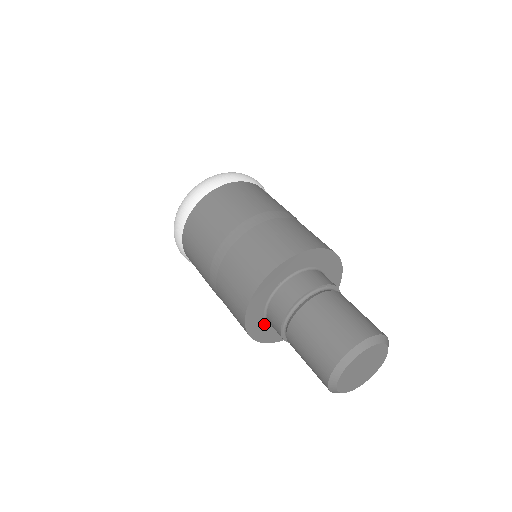
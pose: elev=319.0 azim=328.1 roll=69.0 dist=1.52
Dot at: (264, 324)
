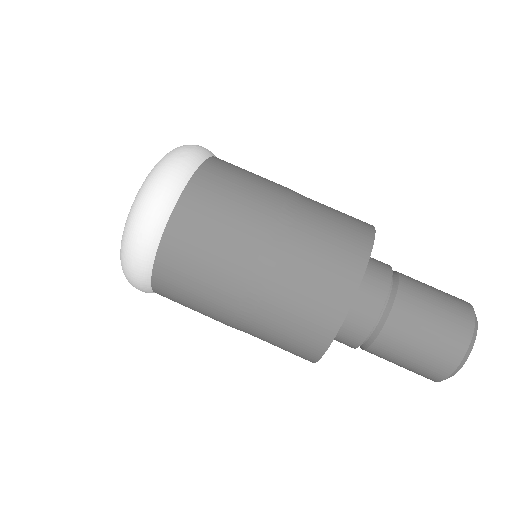
Dot at: occluded
